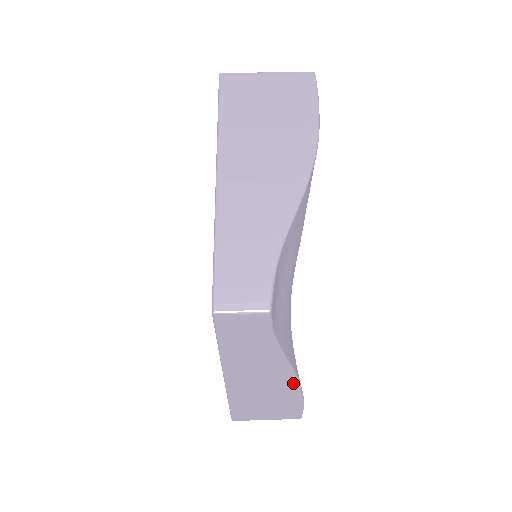
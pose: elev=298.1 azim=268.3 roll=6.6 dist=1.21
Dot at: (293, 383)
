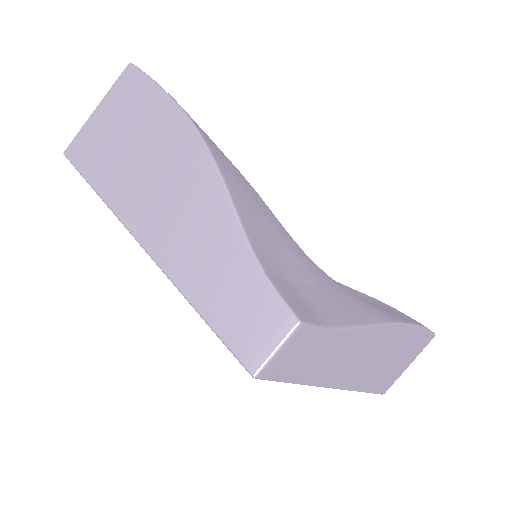
Dot at: (396, 329)
